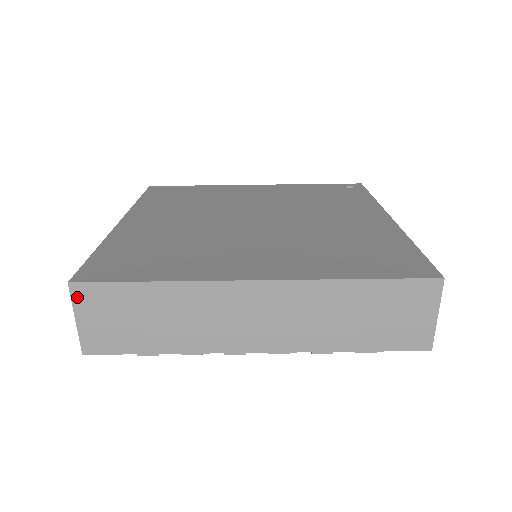
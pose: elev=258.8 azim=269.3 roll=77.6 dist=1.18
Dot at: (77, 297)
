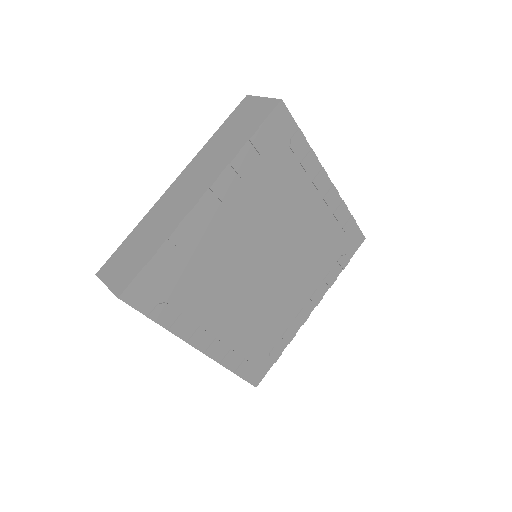
Dot at: (102, 276)
